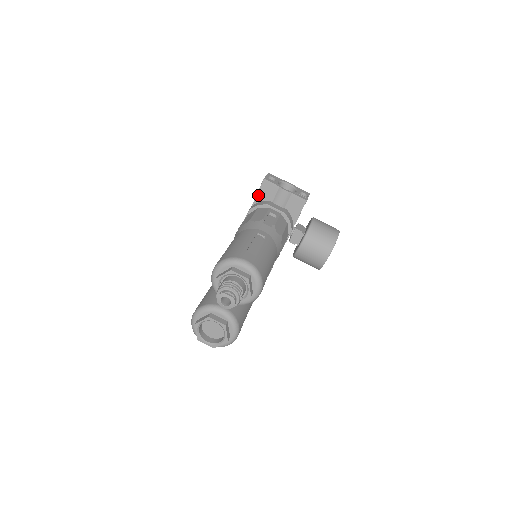
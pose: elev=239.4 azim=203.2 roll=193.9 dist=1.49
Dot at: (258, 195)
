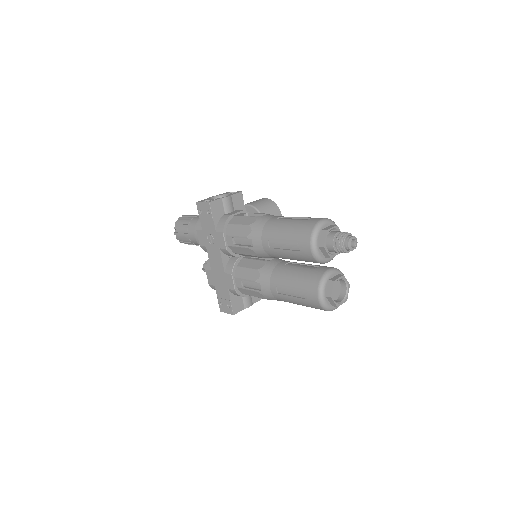
Dot at: (214, 218)
